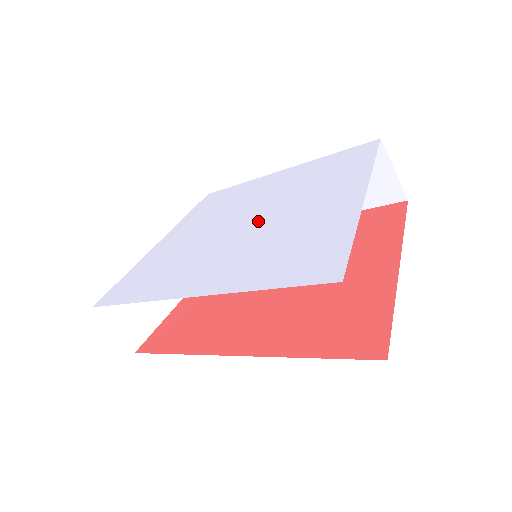
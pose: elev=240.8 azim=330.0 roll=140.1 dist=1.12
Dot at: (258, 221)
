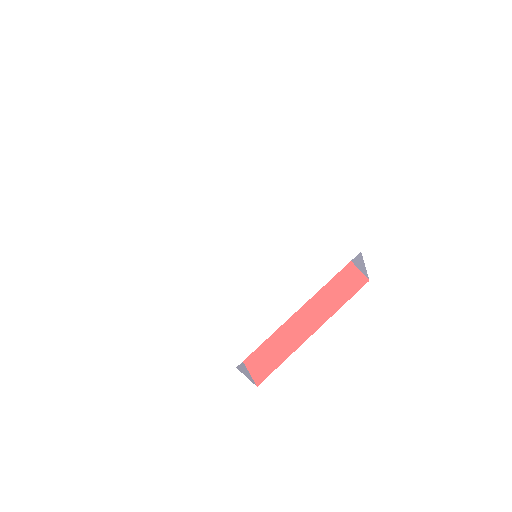
Dot at: (257, 252)
